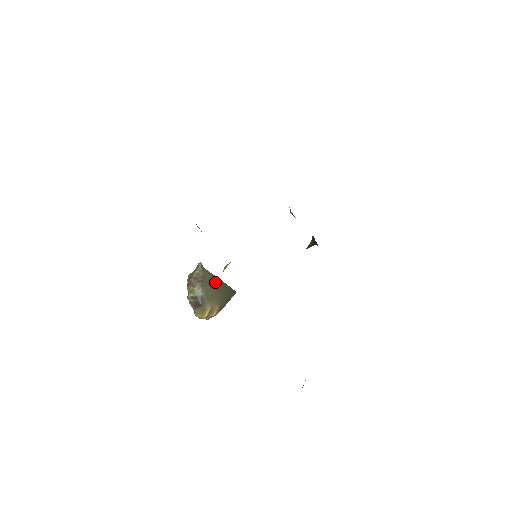
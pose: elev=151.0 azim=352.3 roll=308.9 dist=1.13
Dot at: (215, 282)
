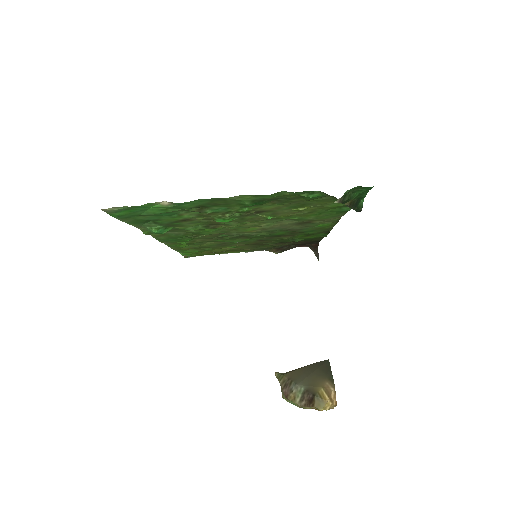
Dot at: (303, 371)
